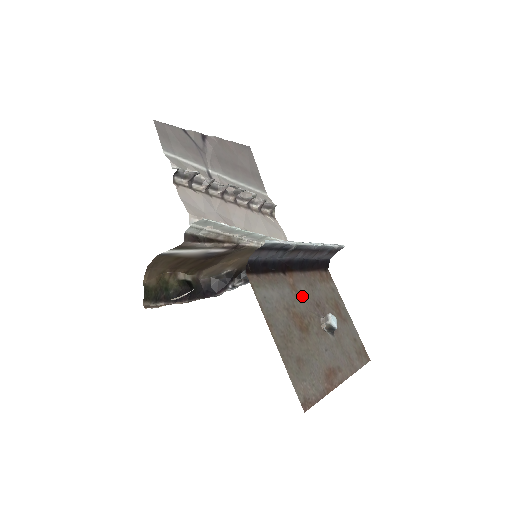
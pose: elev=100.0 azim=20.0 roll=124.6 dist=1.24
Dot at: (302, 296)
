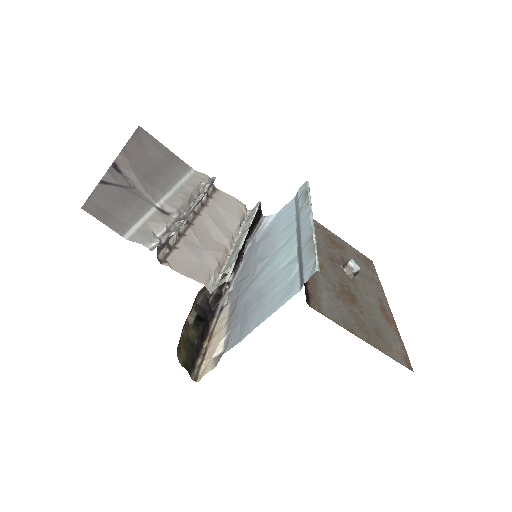
Dot at: (325, 267)
